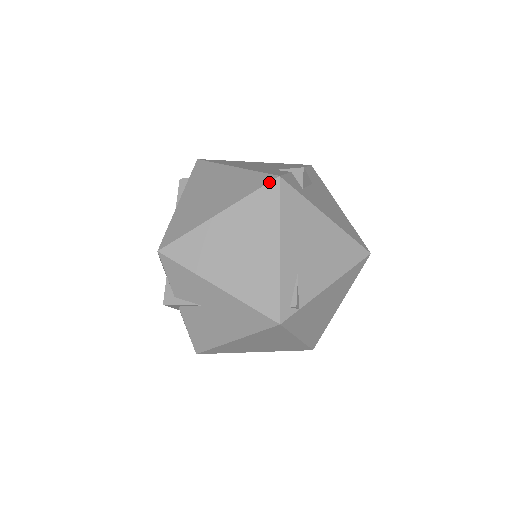
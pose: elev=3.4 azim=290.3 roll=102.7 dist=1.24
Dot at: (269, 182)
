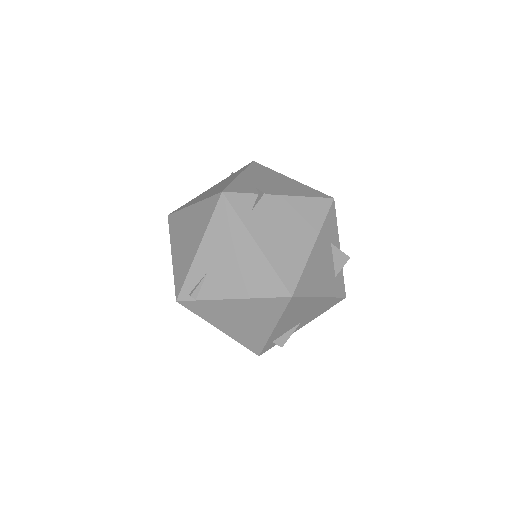
Dot at: (217, 194)
